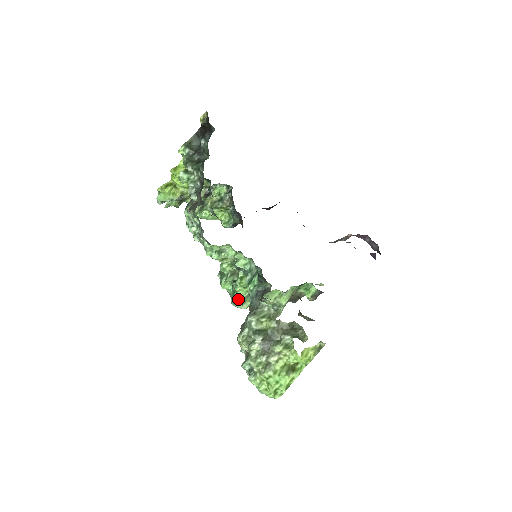
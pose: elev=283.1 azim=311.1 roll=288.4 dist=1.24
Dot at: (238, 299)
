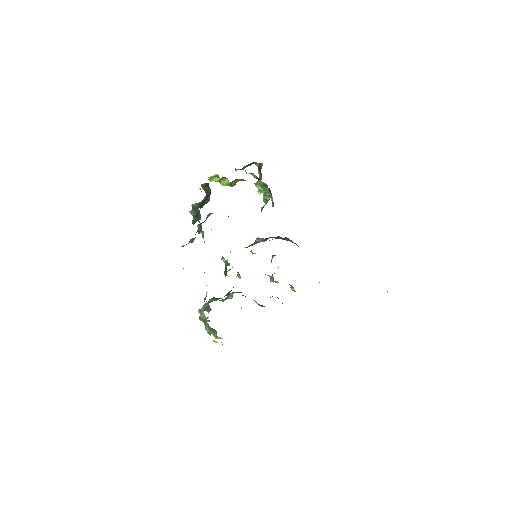
Dot at: occluded
